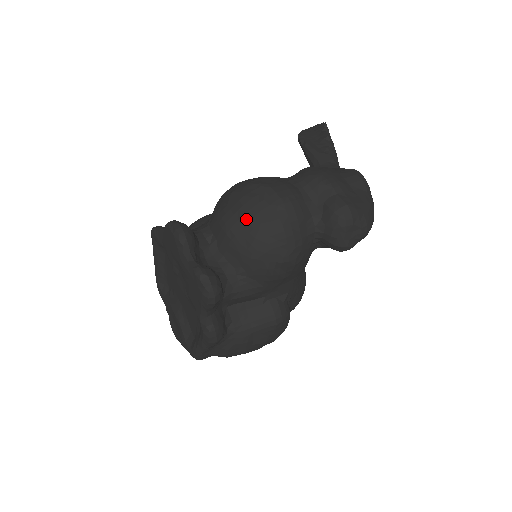
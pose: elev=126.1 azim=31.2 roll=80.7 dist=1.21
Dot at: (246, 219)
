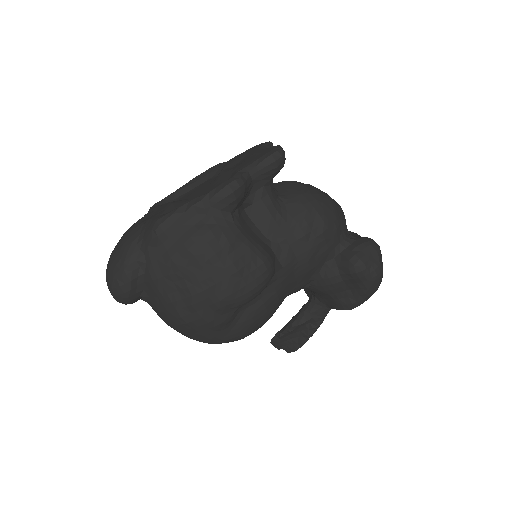
Dot at: occluded
